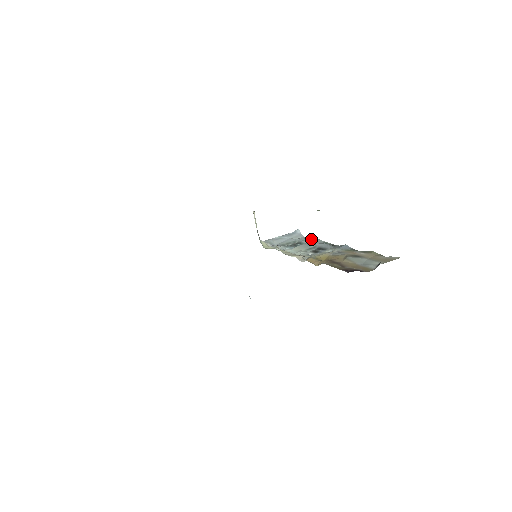
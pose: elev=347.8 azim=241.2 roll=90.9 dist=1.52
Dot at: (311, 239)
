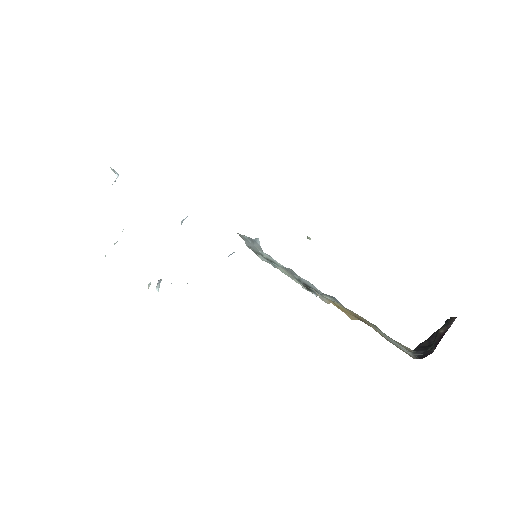
Dot at: occluded
